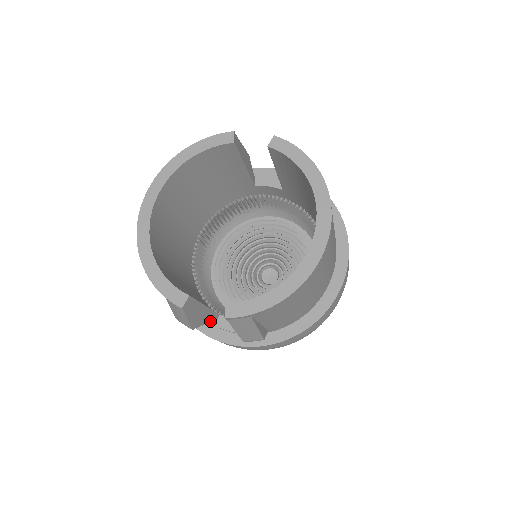
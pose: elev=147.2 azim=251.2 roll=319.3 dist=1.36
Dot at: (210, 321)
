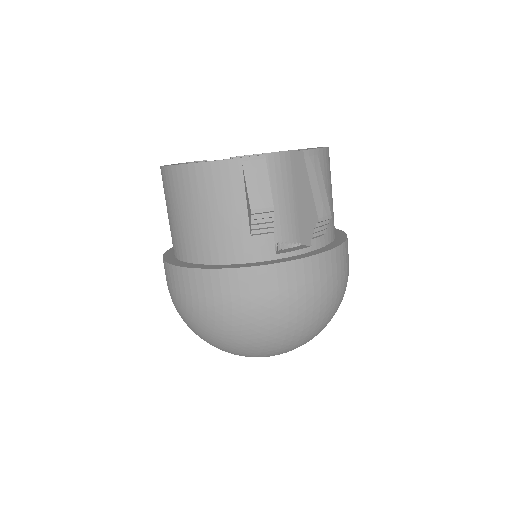
Dot at: (273, 239)
